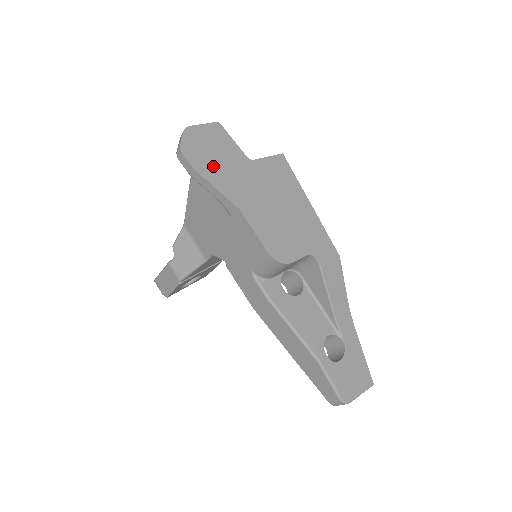
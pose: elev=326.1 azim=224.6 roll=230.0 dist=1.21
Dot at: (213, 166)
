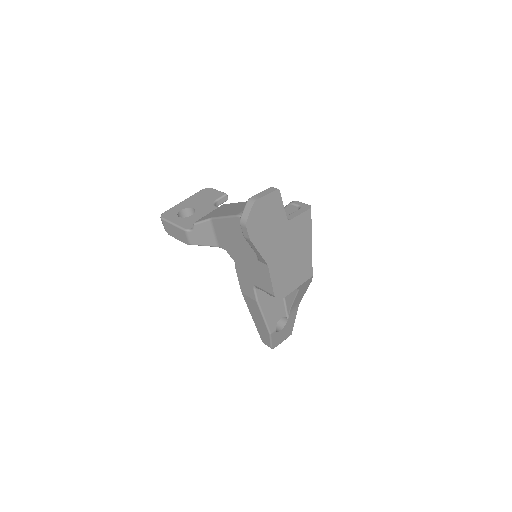
Dot at: (263, 233)
